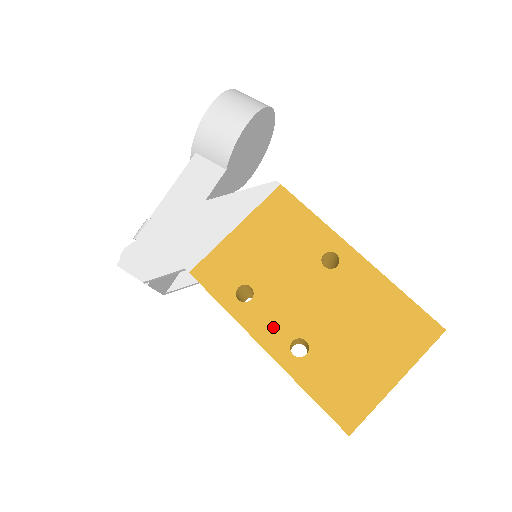
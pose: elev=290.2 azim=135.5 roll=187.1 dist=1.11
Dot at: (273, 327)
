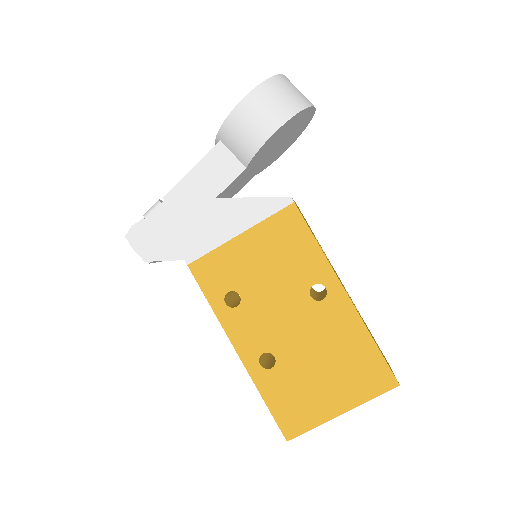
Dot at: (249, 336)
